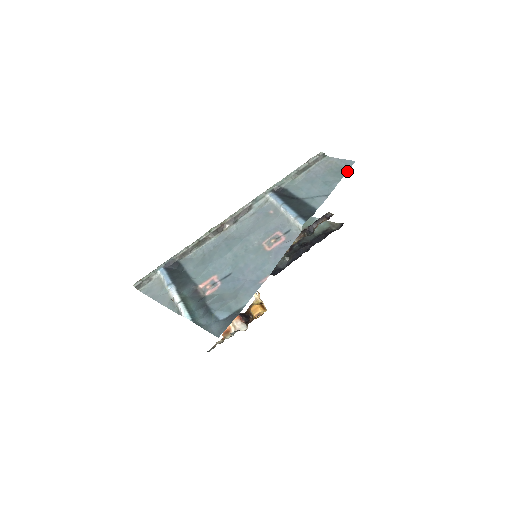
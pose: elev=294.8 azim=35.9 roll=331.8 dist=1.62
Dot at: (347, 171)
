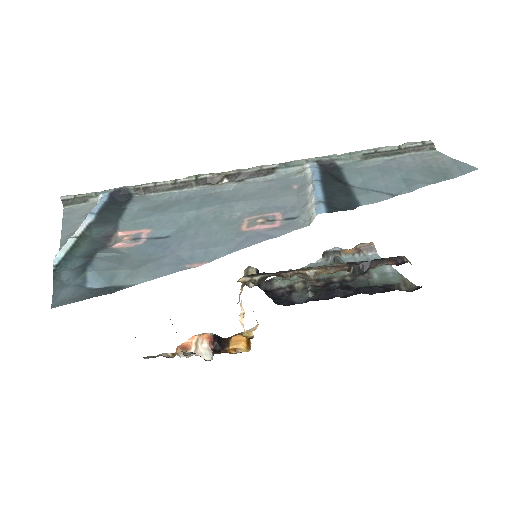
Dot at: (454, 176)
